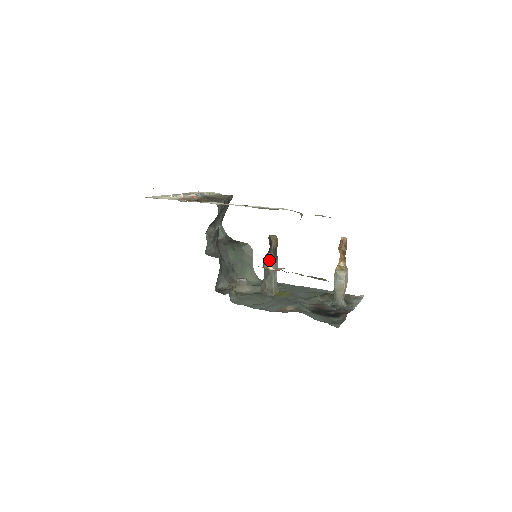
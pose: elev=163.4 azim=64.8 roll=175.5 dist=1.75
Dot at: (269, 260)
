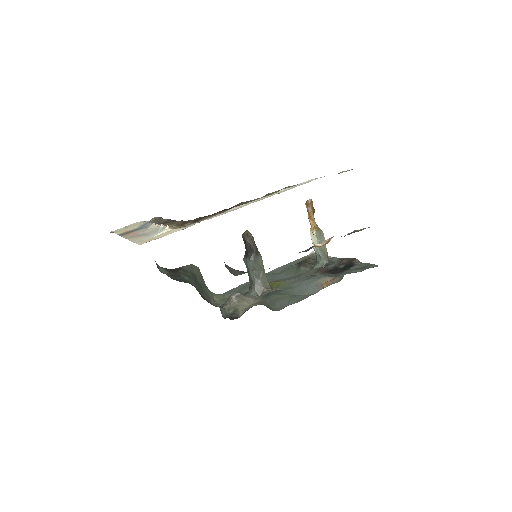
Dot at: occluded
